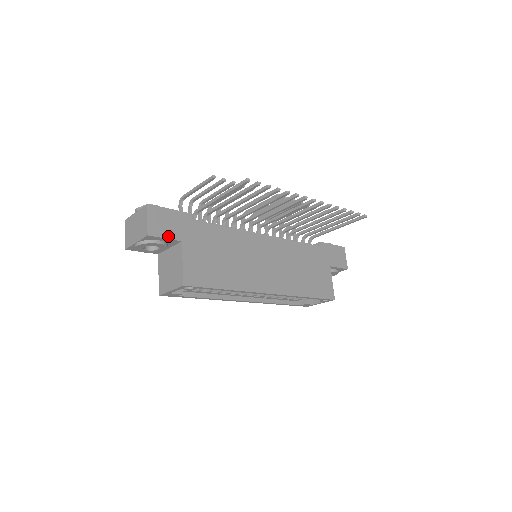
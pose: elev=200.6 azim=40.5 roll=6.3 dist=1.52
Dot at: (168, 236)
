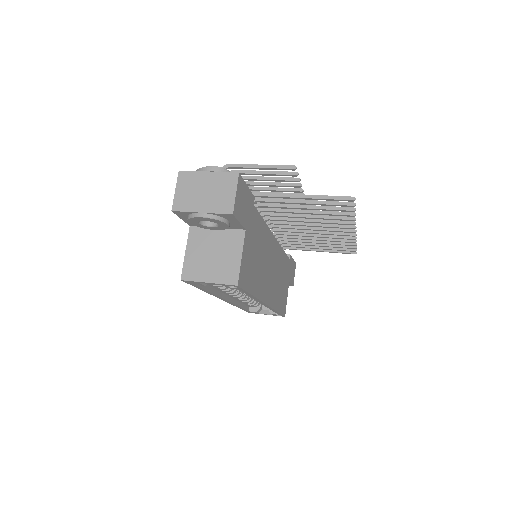
Dot at: (241, 220)
